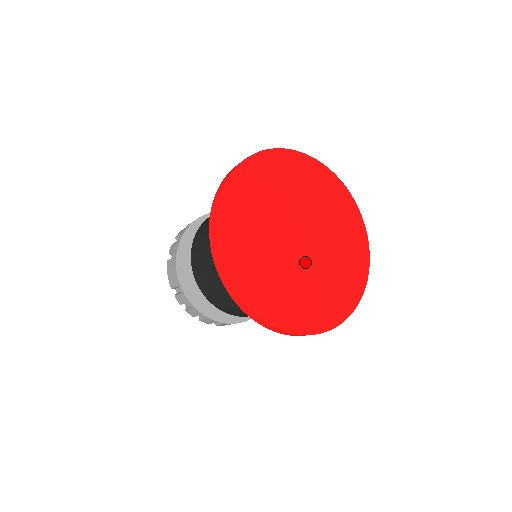
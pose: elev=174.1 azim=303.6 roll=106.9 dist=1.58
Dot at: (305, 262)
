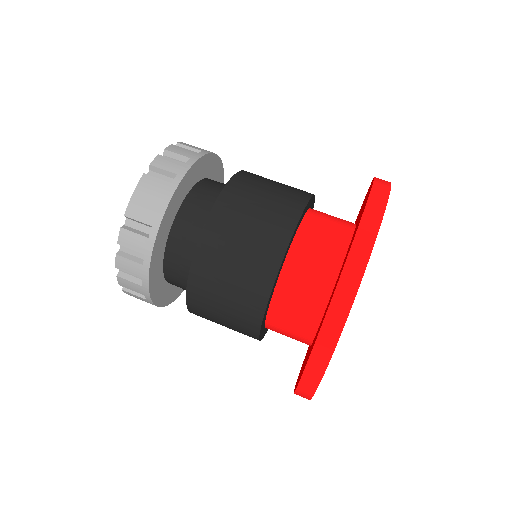
Dot at: occluded
